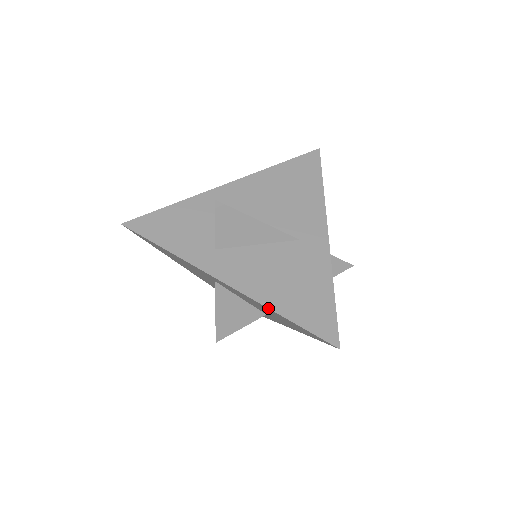
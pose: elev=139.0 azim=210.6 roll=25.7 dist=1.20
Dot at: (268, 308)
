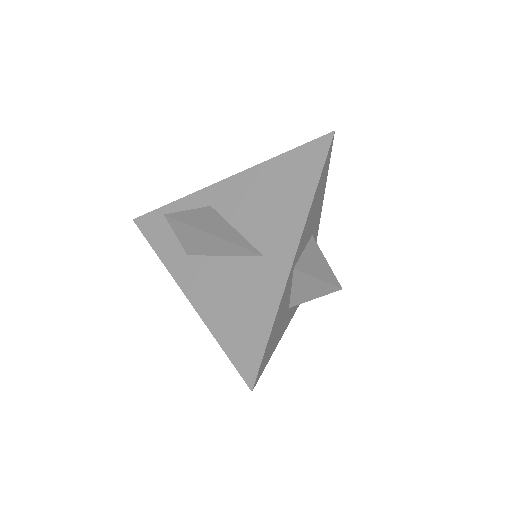
Dot at: (207, 327)
